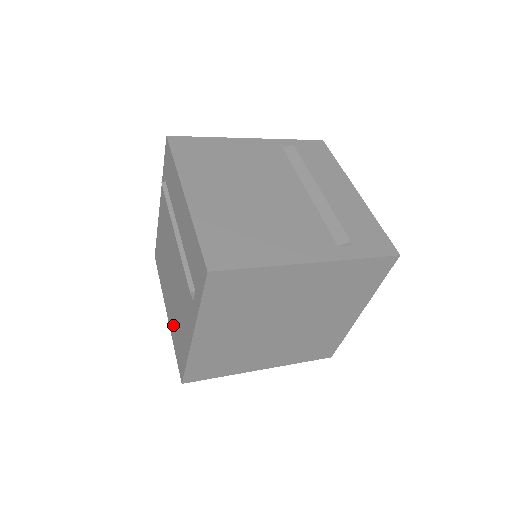
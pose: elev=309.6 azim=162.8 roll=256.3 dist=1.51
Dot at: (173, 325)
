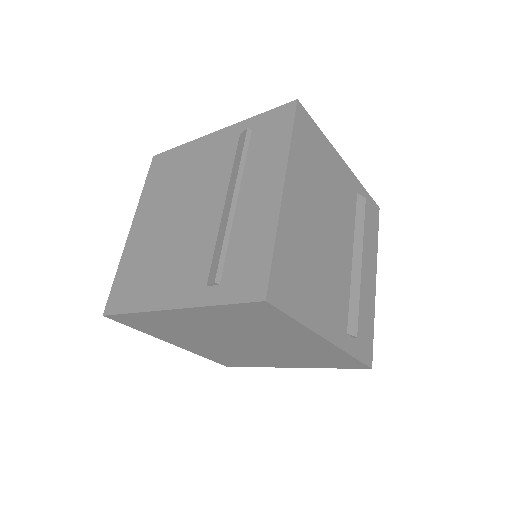
Dot at: occluded
